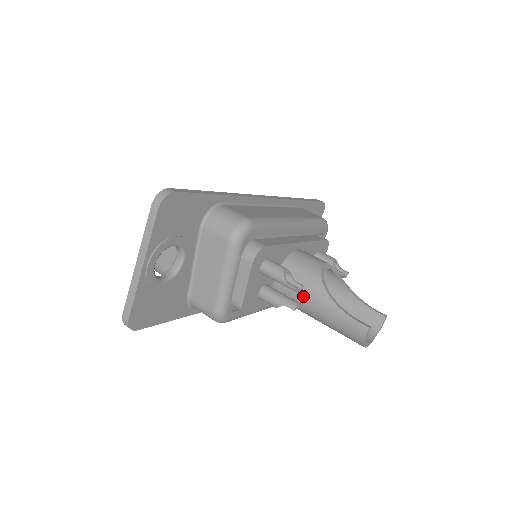
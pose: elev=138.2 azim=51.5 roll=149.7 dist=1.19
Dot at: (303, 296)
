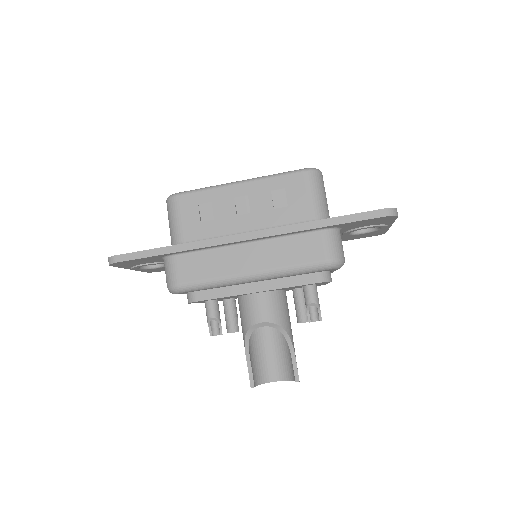
Dot at: occluded
